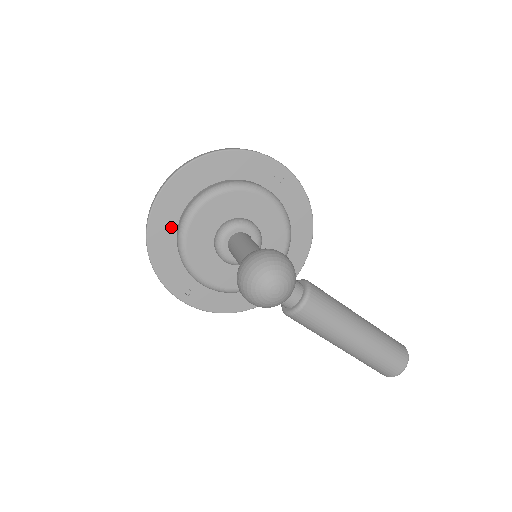
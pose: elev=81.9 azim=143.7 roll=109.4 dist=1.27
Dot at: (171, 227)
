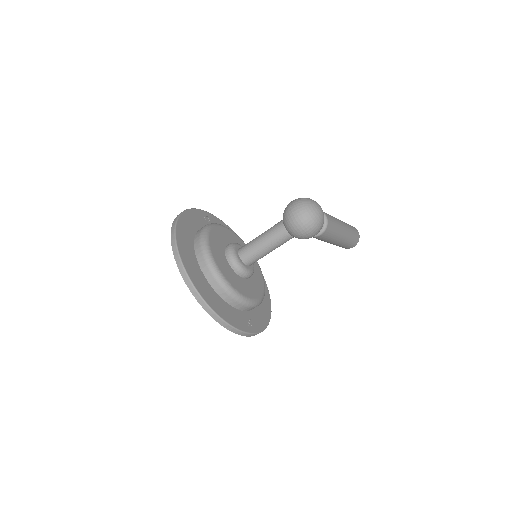
Dot at: (207, 286)
